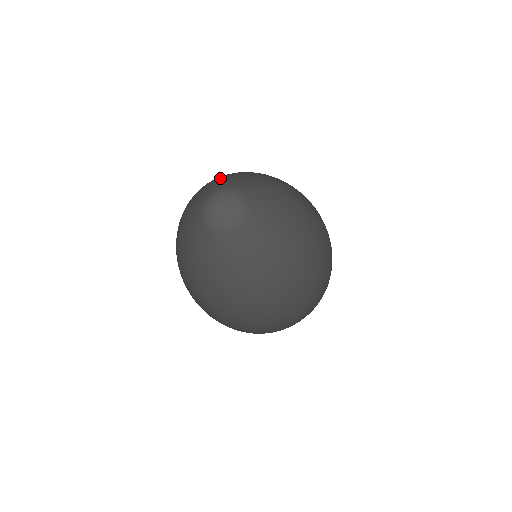
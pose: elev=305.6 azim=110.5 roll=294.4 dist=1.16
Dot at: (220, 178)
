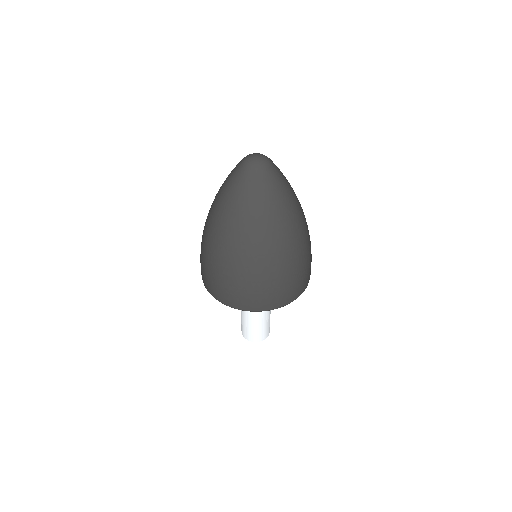
Dot at: occluded
